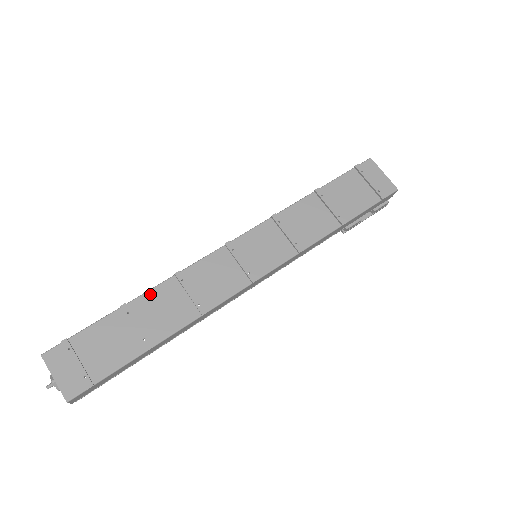
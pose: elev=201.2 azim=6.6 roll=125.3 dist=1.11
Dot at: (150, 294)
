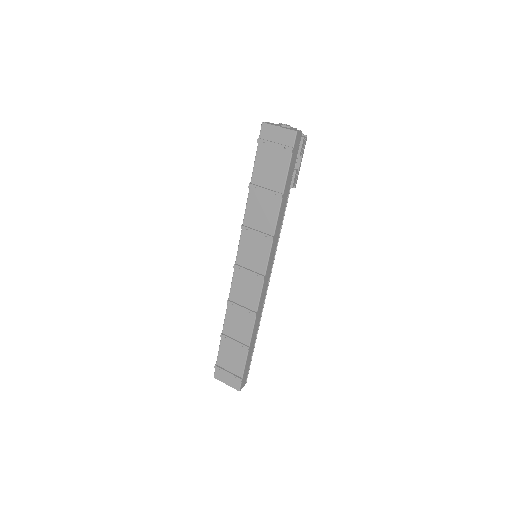
Dot at: (226, 321)
